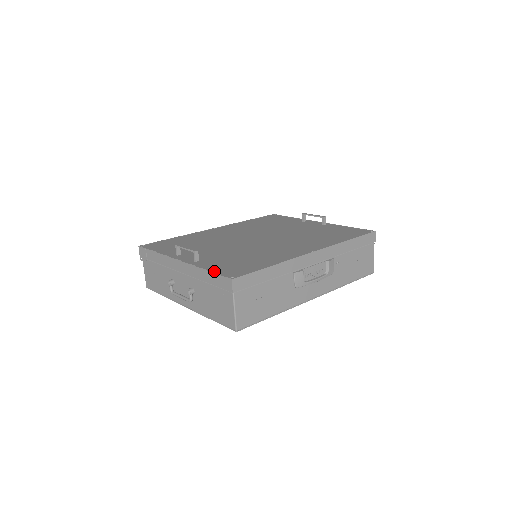
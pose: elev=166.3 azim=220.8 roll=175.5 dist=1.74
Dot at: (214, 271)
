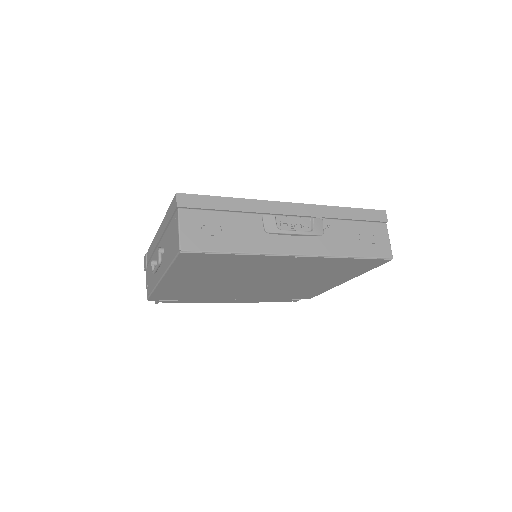
Dot at: occluded
